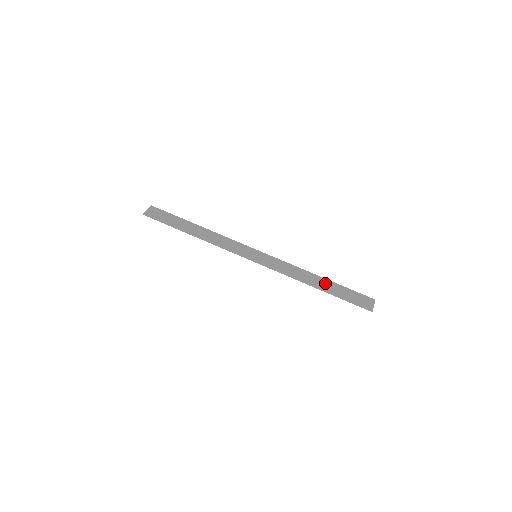
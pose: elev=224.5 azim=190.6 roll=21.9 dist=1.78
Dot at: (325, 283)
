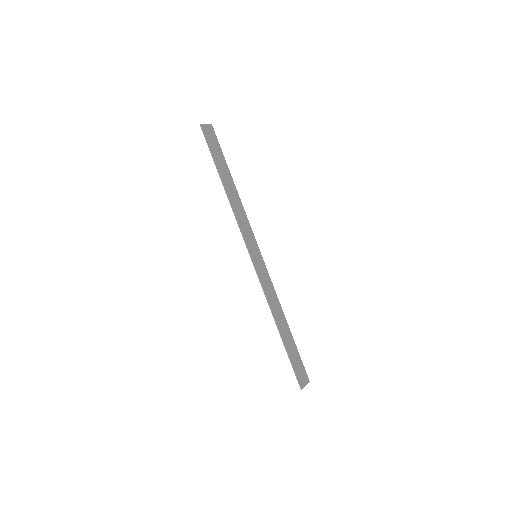
Dot at: (287, 332)
